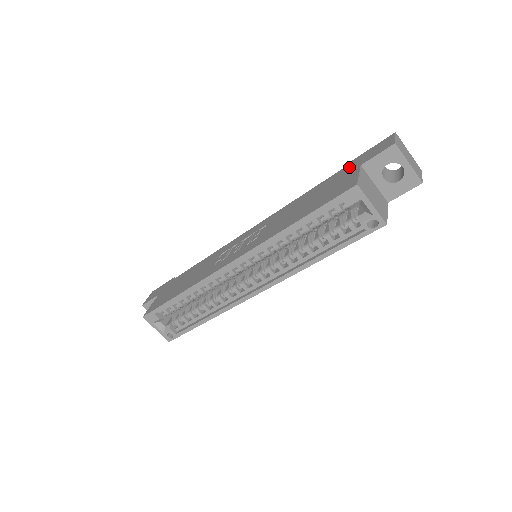
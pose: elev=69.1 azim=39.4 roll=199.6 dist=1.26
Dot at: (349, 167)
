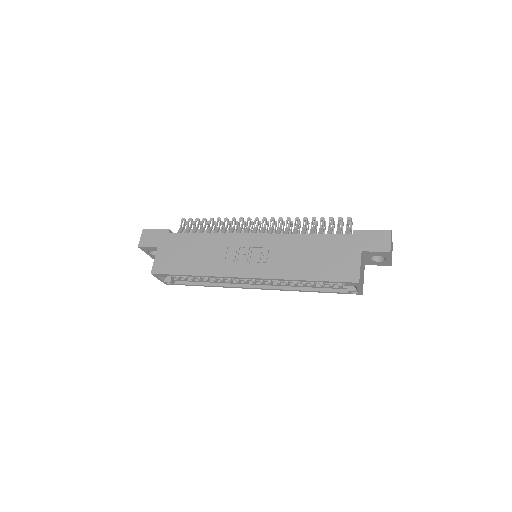
Dot at: (351, 241)
